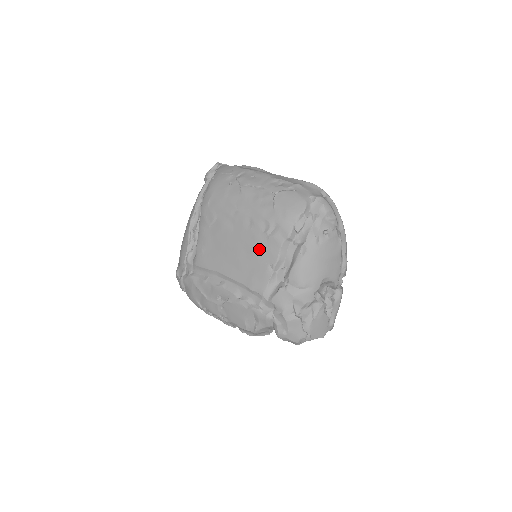
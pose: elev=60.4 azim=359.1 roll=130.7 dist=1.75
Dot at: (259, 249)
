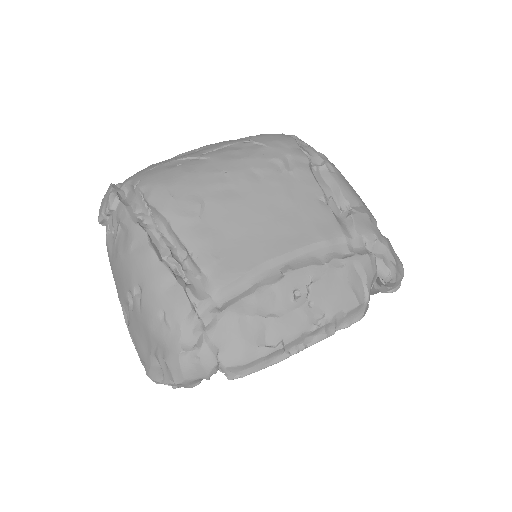
Dot at: (293, 191)
